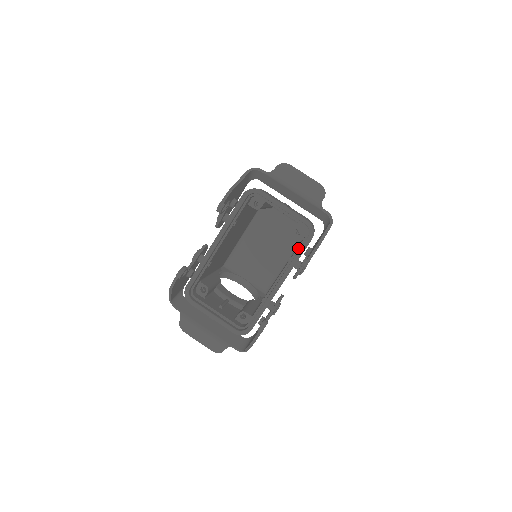
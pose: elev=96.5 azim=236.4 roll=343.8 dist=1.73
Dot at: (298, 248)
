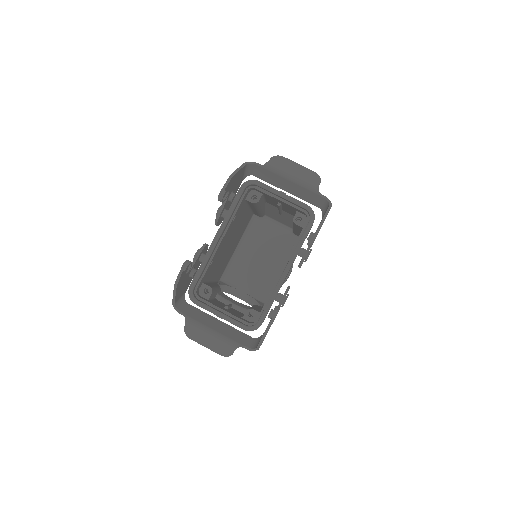
Dot at: (300, 234)
